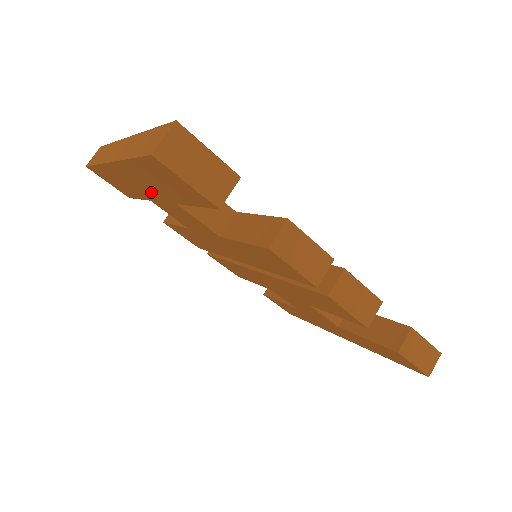
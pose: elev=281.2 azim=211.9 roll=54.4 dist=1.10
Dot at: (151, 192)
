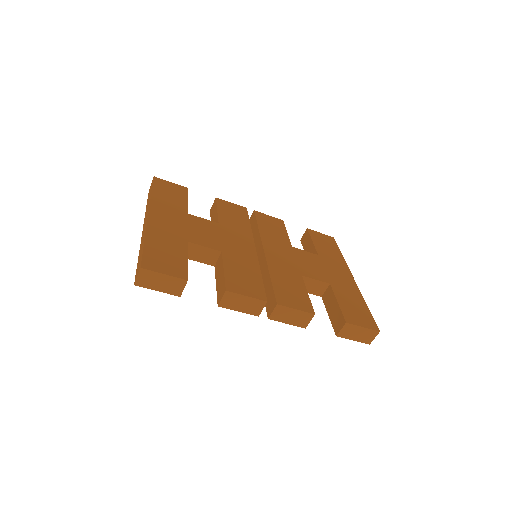
Dot at: occluded
